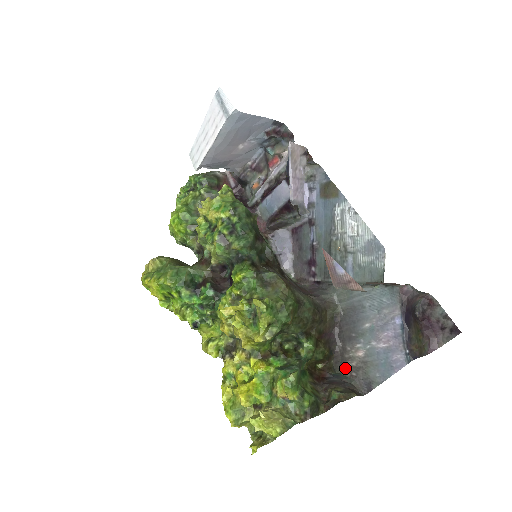
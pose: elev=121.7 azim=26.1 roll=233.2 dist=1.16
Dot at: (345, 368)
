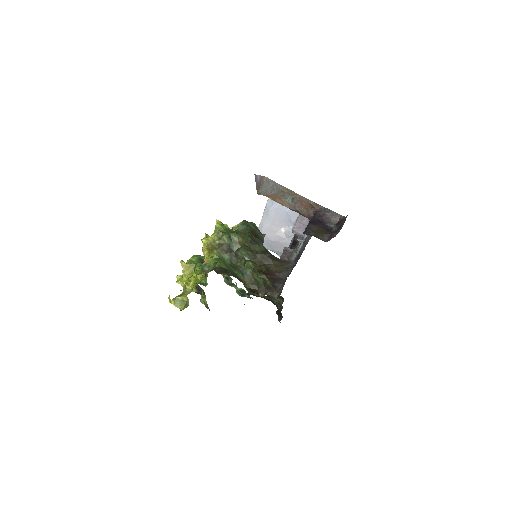
Dot at: occluded
